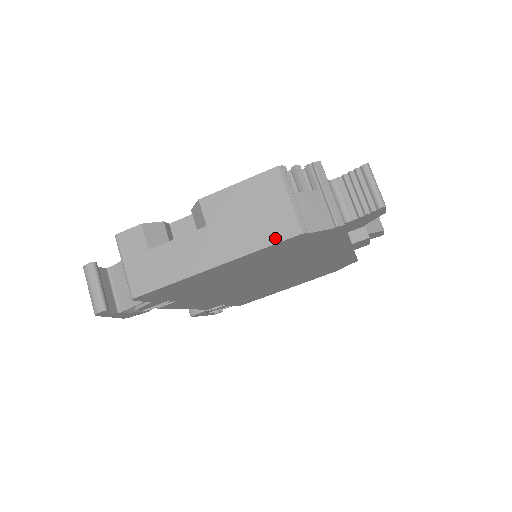
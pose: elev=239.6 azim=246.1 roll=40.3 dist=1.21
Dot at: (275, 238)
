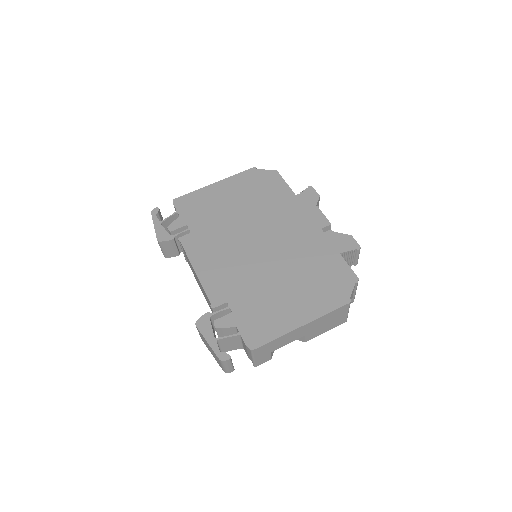
Dot at: (243, 173)
